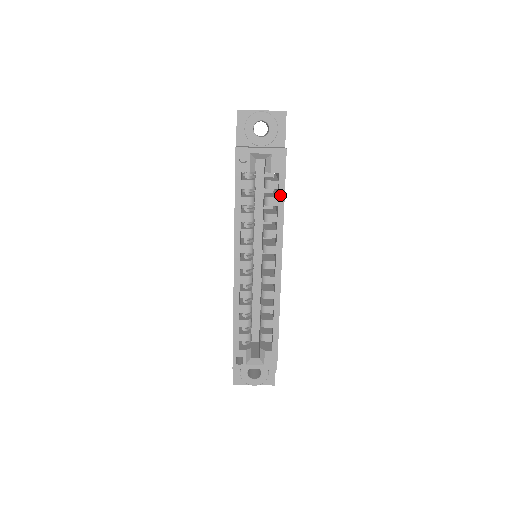
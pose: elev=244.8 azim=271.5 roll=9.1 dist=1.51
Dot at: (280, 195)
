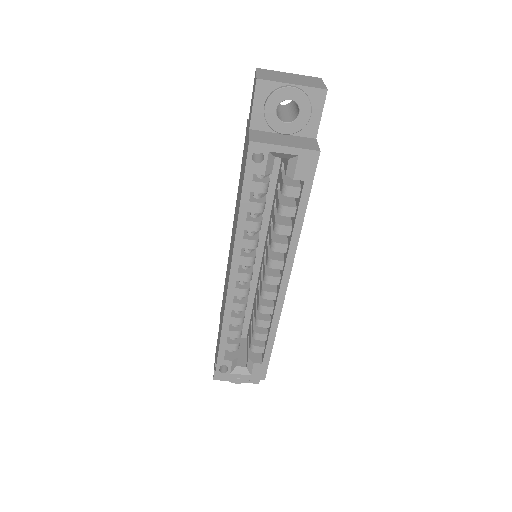
Dot at: (300, 207)
